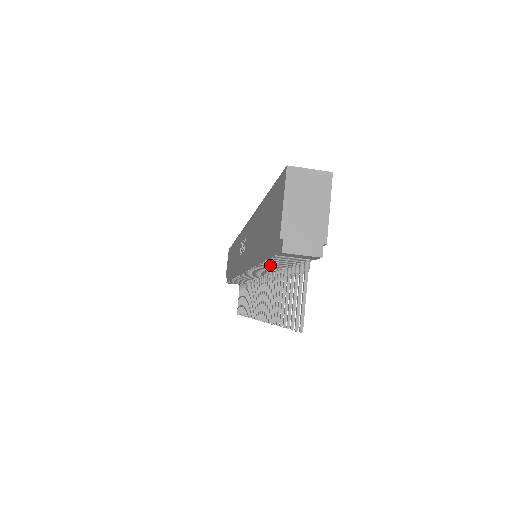
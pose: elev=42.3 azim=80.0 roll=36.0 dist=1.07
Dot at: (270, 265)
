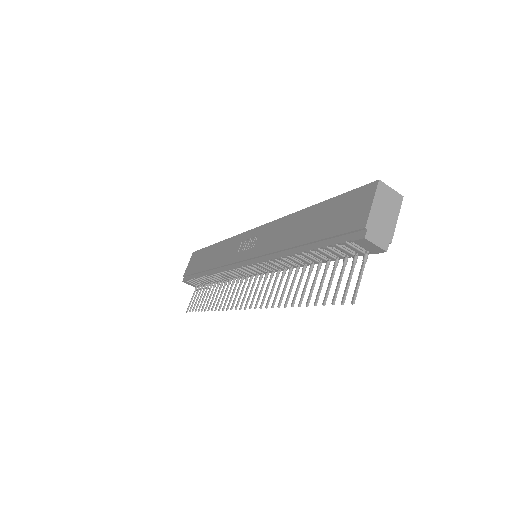
Dot at: (309, 256)
